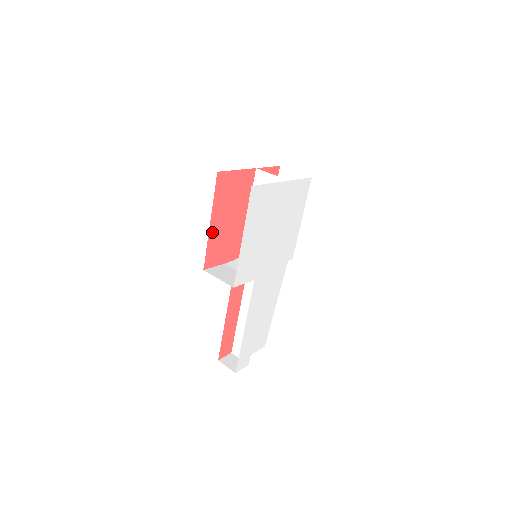
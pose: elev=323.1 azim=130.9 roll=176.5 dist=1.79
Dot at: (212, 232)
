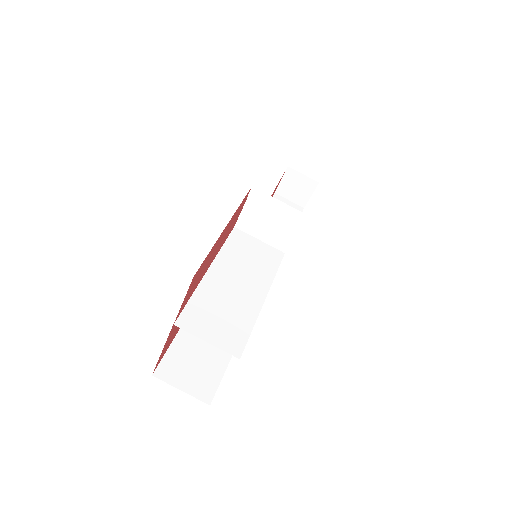
Dot at: occluded
